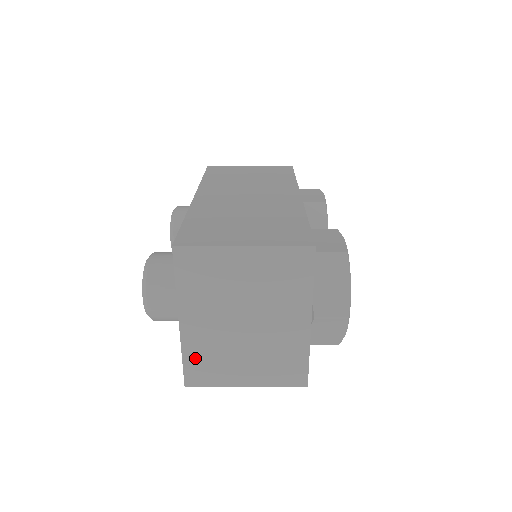
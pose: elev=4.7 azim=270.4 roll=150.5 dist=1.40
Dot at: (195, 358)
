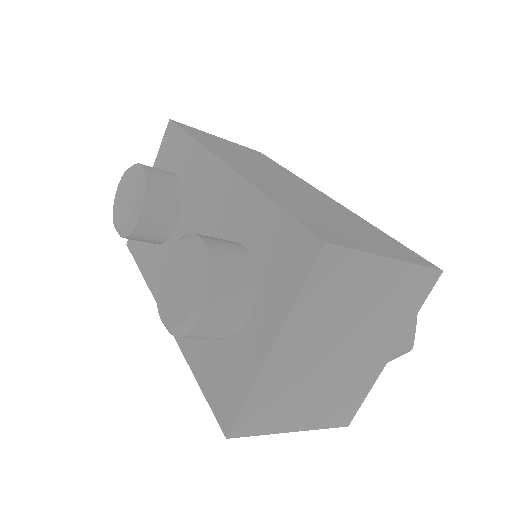
Dot at: (261, 398)
